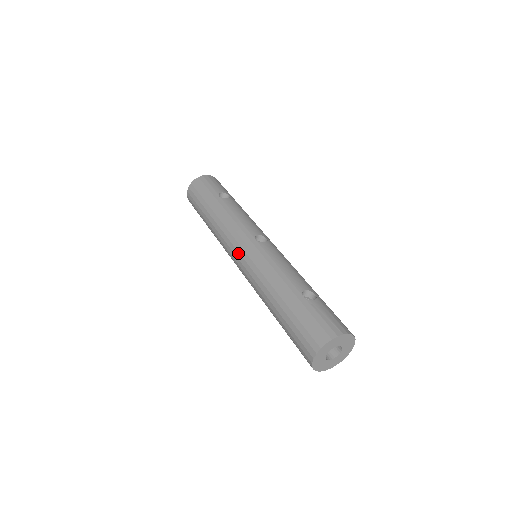
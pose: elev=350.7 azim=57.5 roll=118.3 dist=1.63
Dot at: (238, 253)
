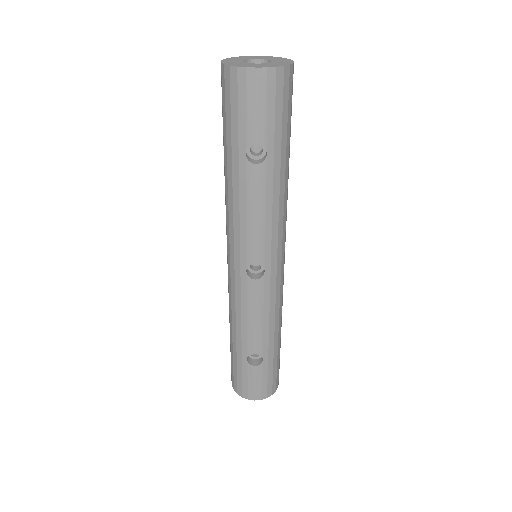
Dot at: (227, 257)
